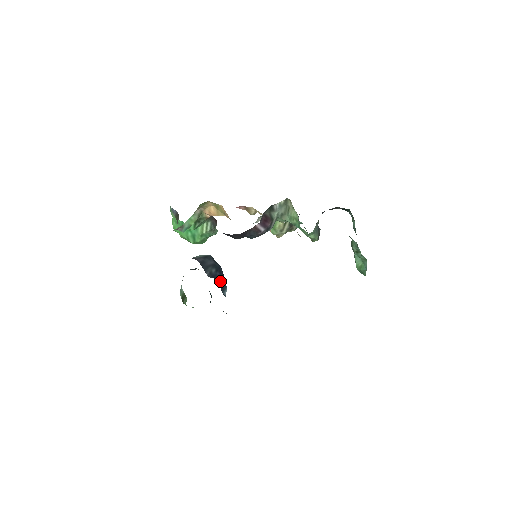
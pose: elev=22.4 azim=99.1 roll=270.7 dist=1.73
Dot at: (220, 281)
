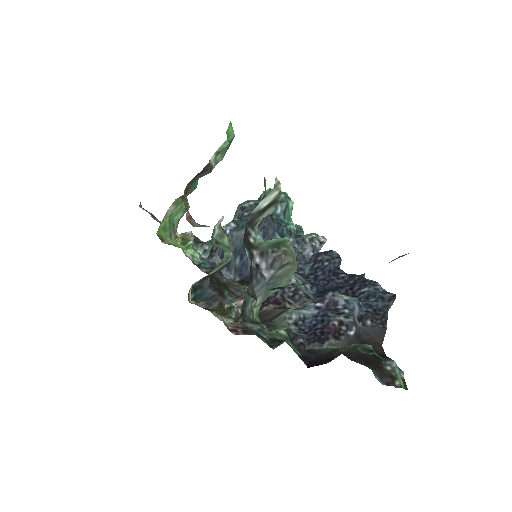
Dot at: occluded
